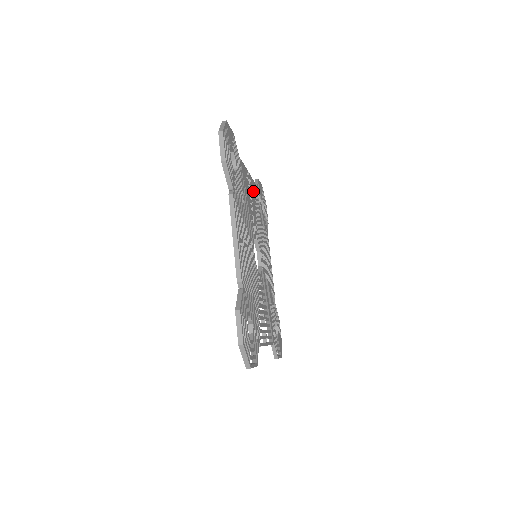
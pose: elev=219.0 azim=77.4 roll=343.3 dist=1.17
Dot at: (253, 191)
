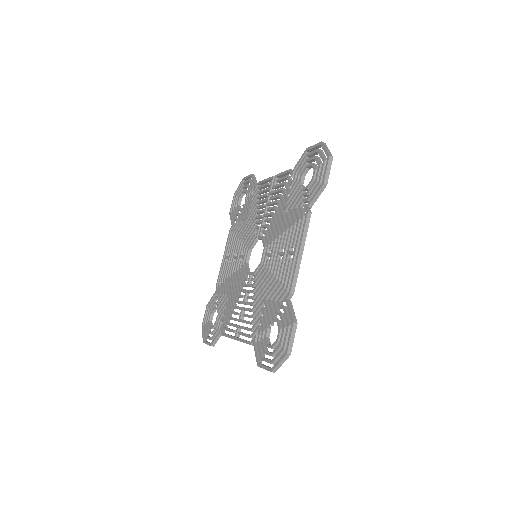
Dot at: (266, 192)
